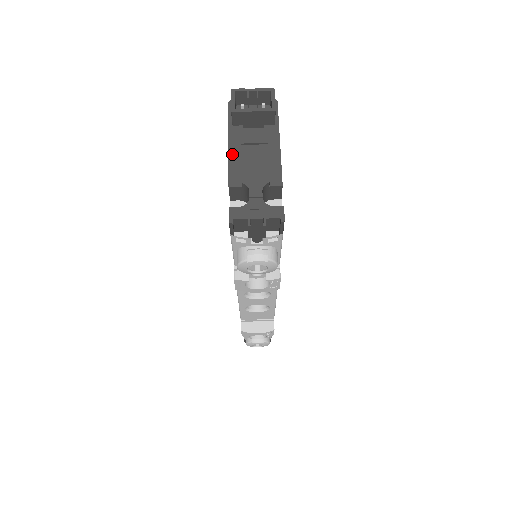
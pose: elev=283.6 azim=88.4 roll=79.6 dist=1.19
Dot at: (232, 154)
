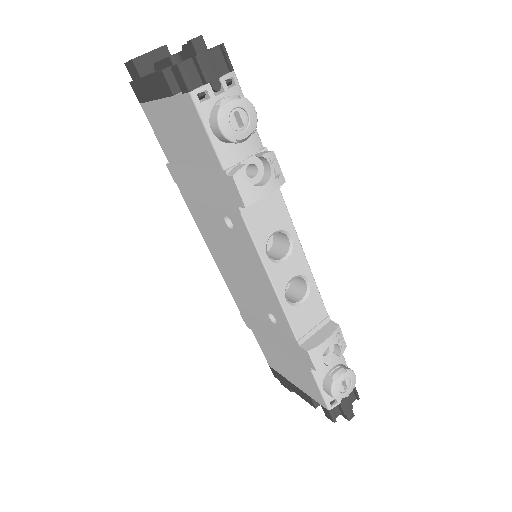
Dot at: (151, 74)
